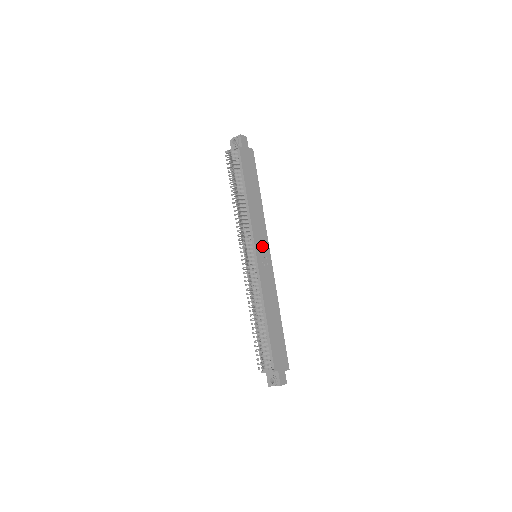
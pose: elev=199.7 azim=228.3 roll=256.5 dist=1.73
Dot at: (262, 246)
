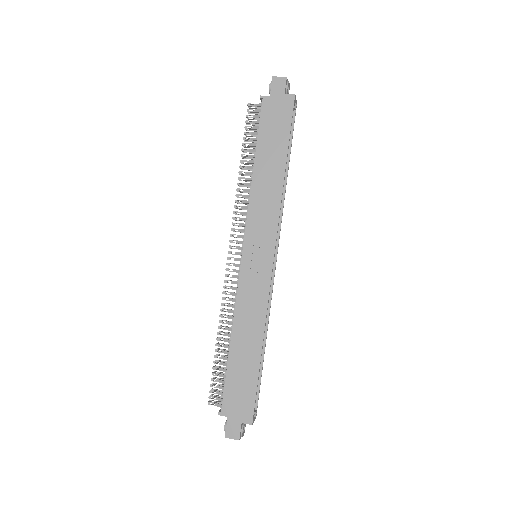
Dot at: (260, 244)
